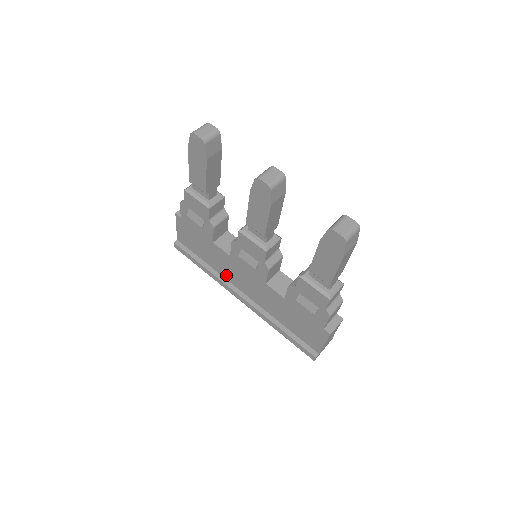
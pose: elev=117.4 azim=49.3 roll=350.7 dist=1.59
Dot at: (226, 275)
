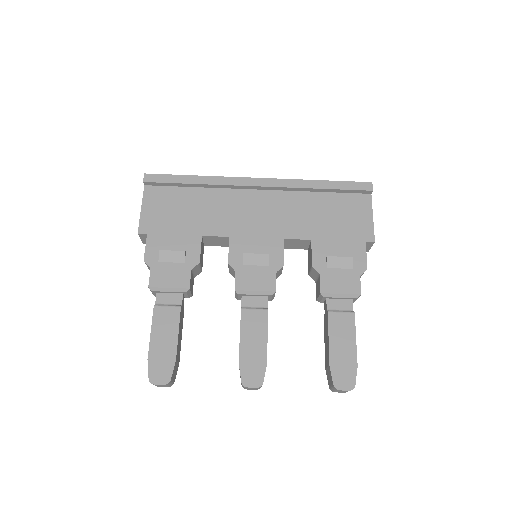
Dot at: occluded
